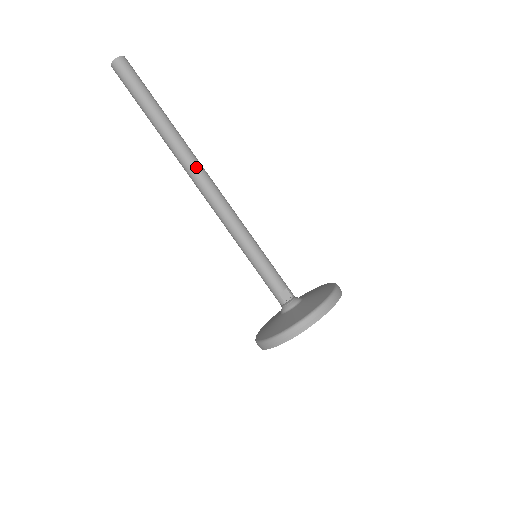
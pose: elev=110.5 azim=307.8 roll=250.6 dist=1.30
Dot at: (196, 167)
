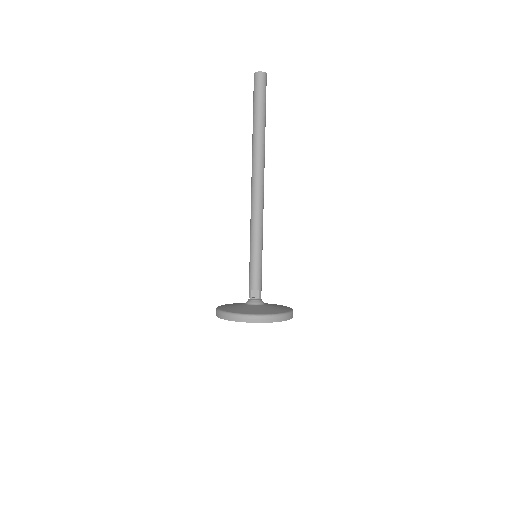
Dot at: (259, 174)
